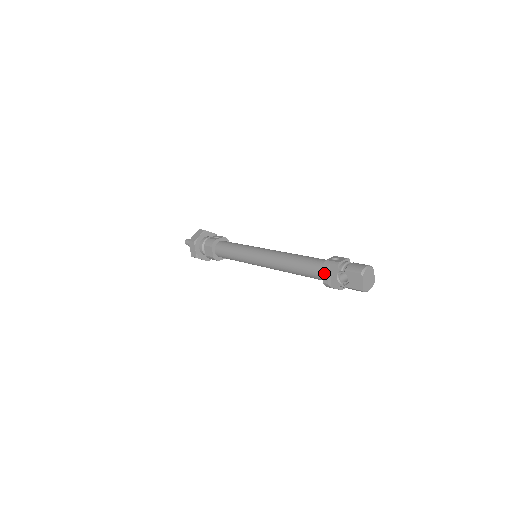
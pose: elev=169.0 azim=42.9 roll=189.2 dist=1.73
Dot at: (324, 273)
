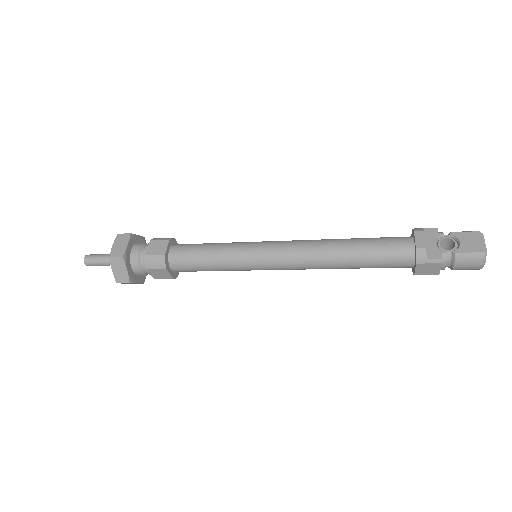
Dot at: (418, 234)
